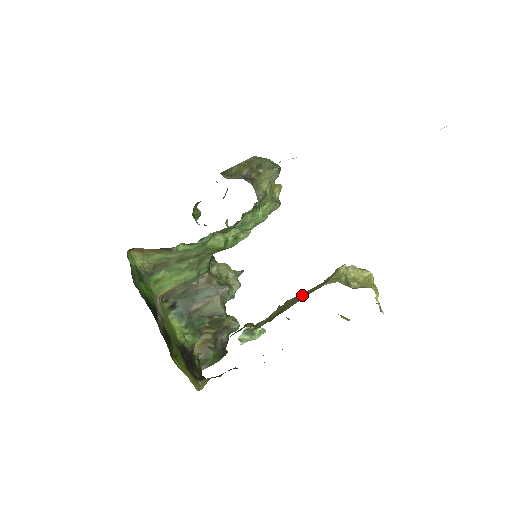
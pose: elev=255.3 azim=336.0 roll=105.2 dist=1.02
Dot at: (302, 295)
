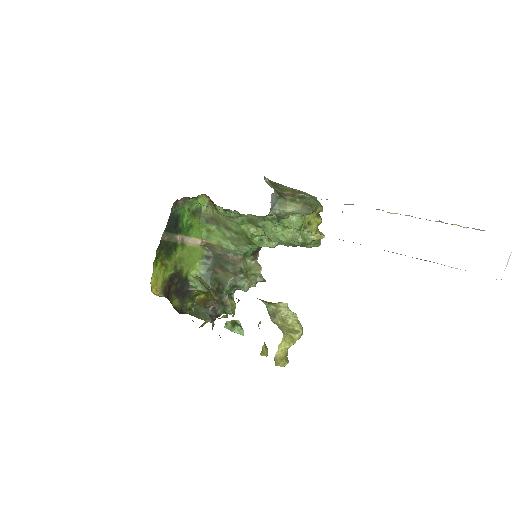
Dot at: occluded
